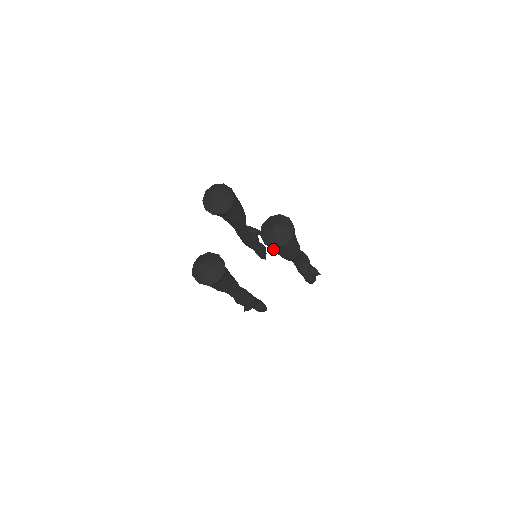
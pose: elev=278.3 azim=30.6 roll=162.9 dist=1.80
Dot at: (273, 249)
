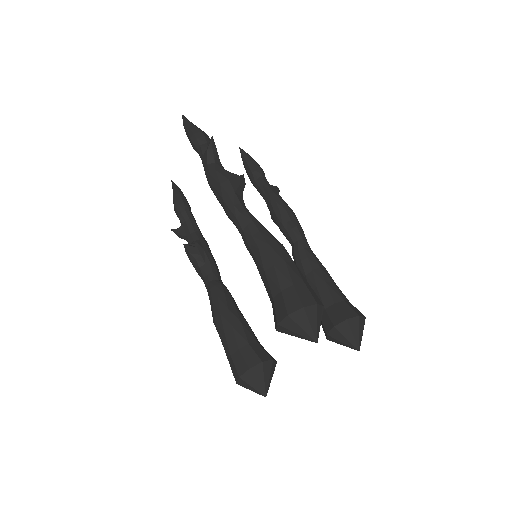
Dot at: occluded
